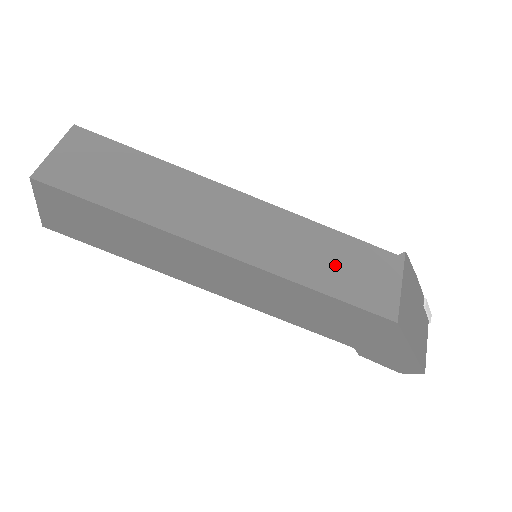
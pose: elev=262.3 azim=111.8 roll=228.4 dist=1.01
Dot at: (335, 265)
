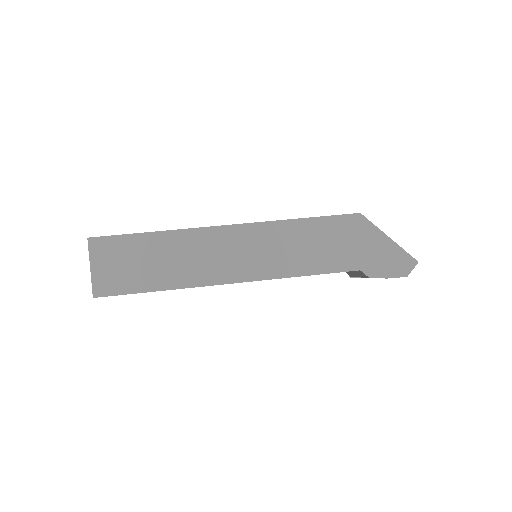
Dot at: occluded
